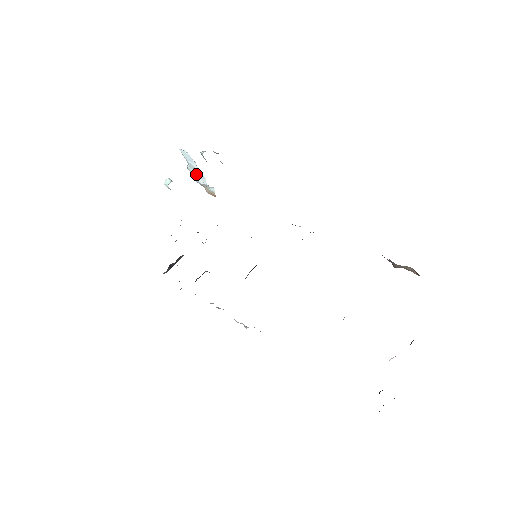
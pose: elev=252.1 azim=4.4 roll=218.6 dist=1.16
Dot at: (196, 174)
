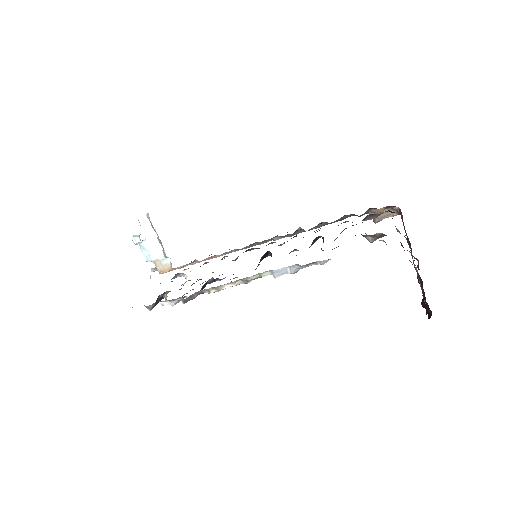
Dot at: (151, 246)
